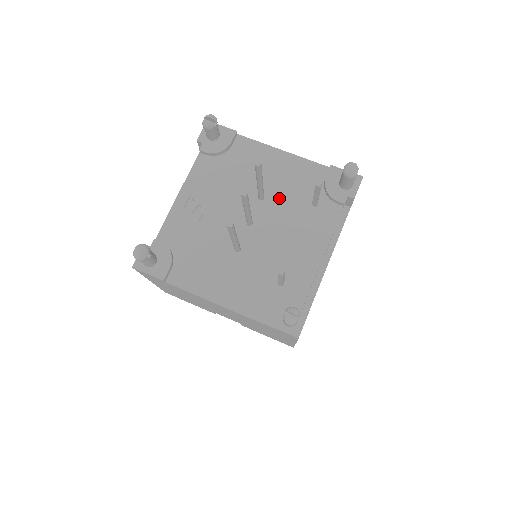
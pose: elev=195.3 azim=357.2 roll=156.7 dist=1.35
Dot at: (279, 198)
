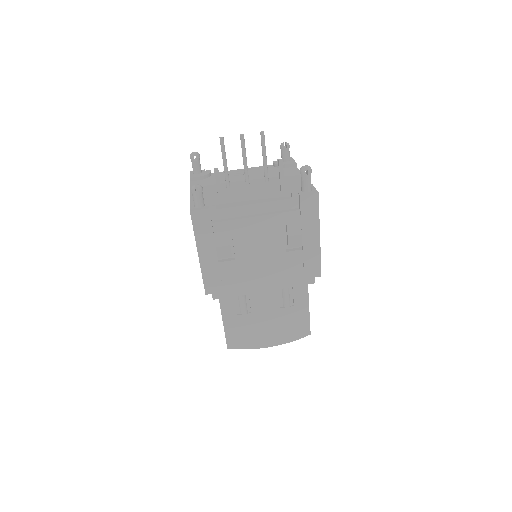
Dot at: (273, 185)
